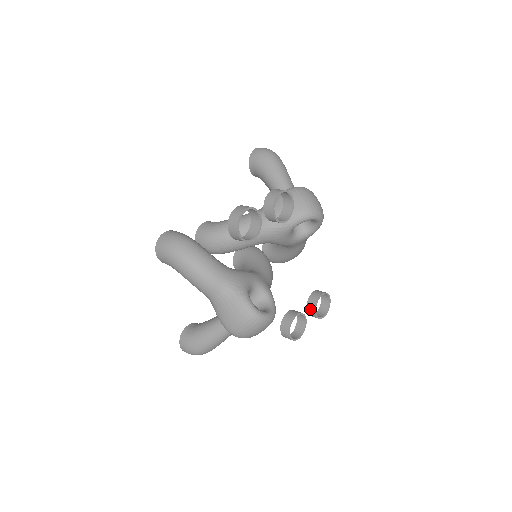
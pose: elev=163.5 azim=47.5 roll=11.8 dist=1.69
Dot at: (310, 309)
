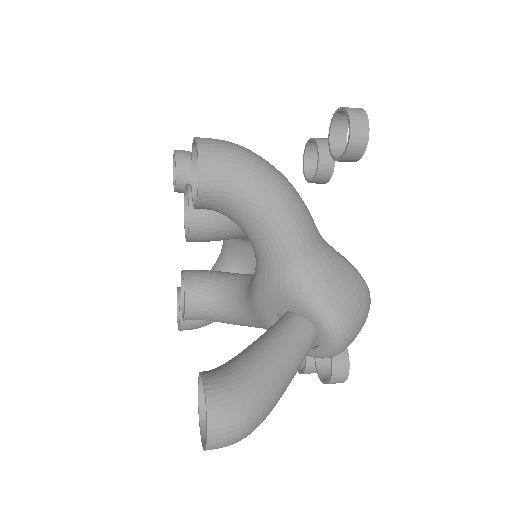
Dot at: occluded
